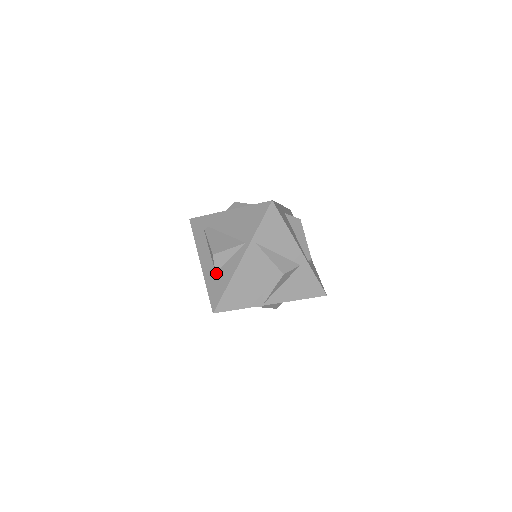
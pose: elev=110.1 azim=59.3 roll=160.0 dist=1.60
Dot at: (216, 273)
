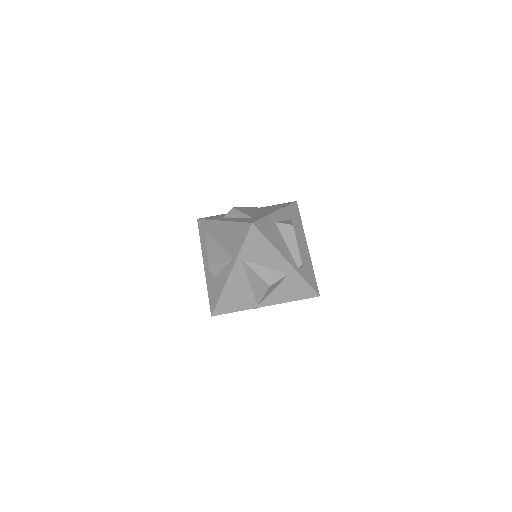
Dot at: (213, 280)
